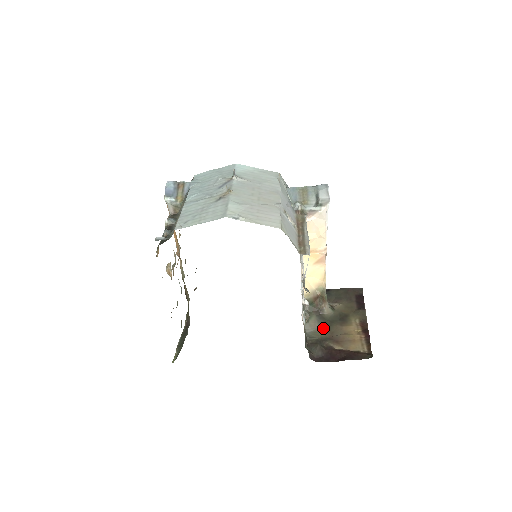
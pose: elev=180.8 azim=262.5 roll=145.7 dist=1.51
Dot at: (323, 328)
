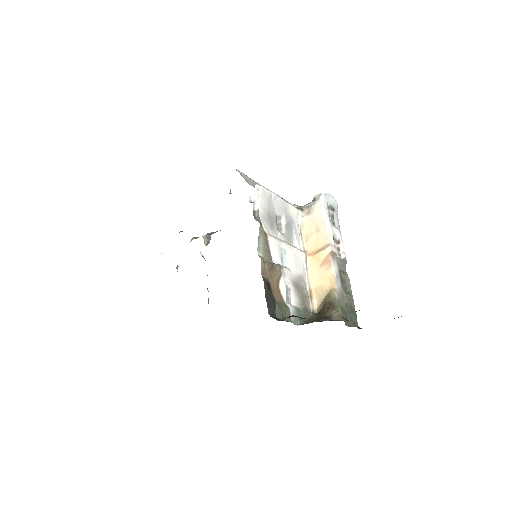
Dot at: occluded
